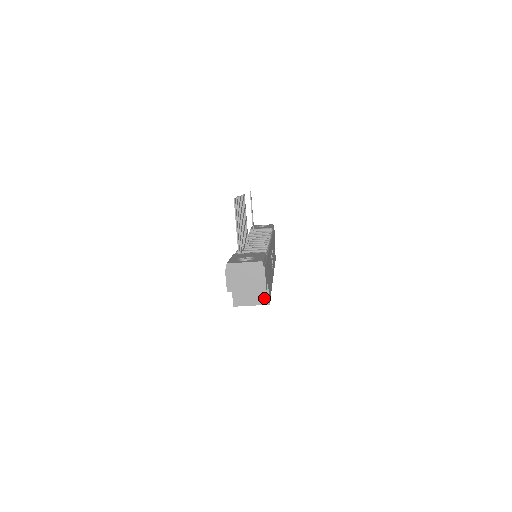
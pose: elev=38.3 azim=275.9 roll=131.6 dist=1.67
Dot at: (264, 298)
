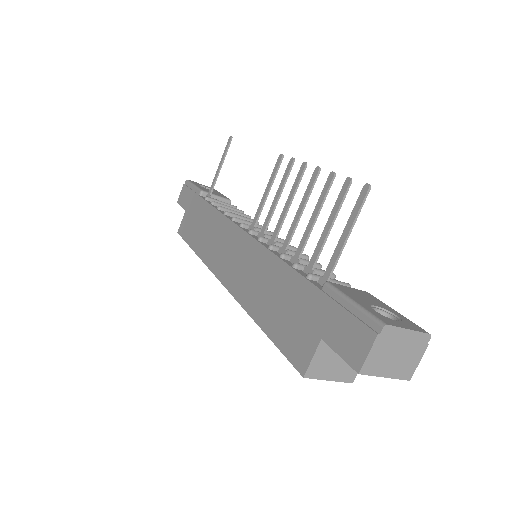
Dot at: (351, 372)
